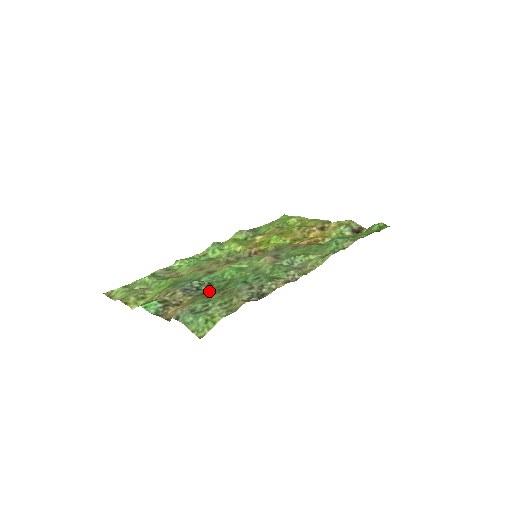
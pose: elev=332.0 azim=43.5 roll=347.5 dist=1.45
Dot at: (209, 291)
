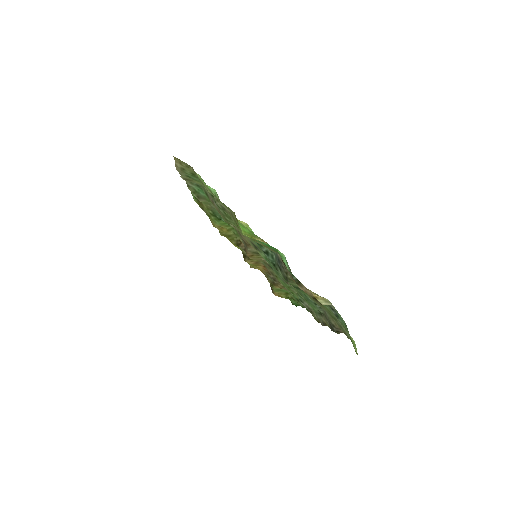
Dot at: occluded
